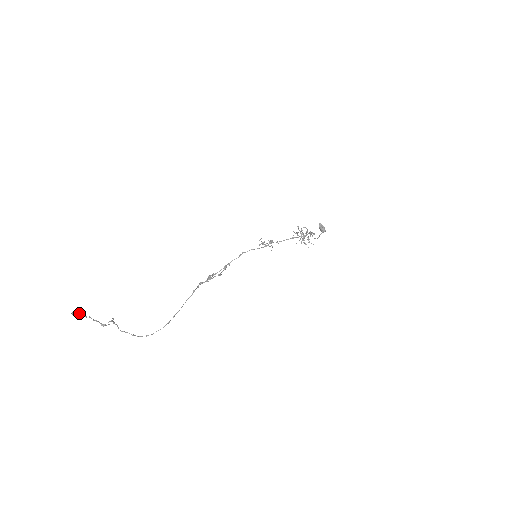
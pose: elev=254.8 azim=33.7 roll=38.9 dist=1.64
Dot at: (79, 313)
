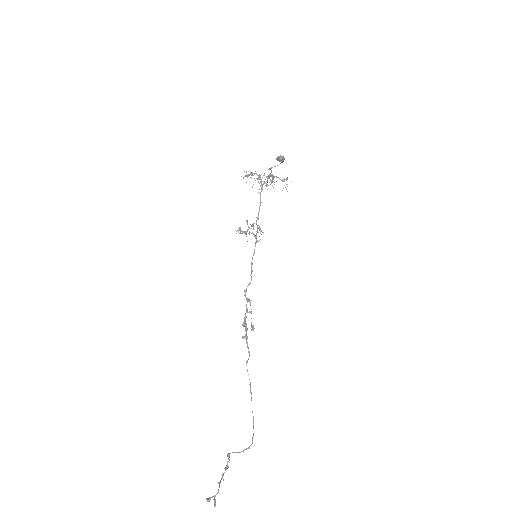
Dot at: occluded
